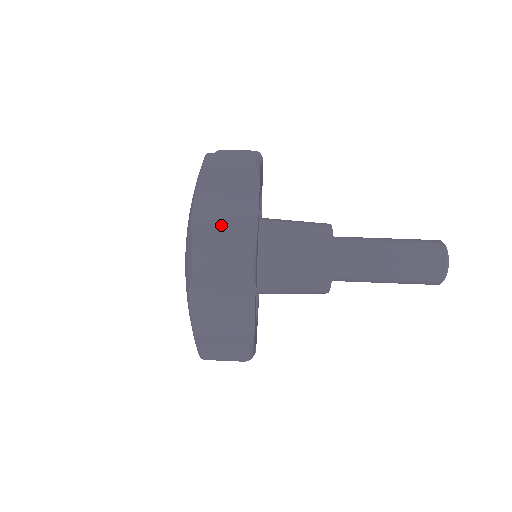
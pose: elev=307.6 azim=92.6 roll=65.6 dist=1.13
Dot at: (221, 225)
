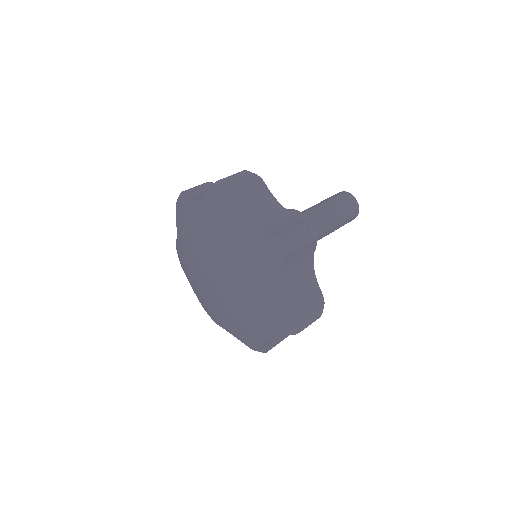
Dot at: occluded
